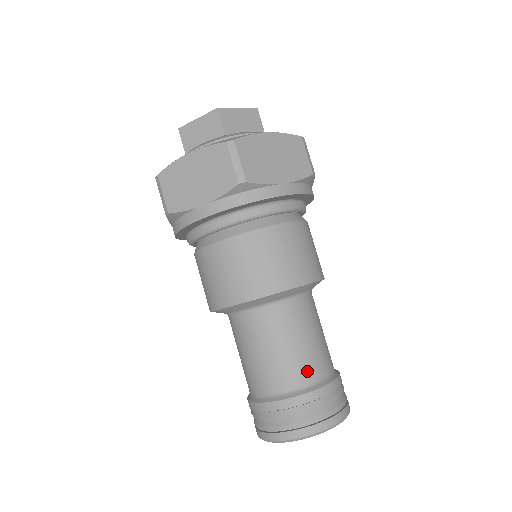
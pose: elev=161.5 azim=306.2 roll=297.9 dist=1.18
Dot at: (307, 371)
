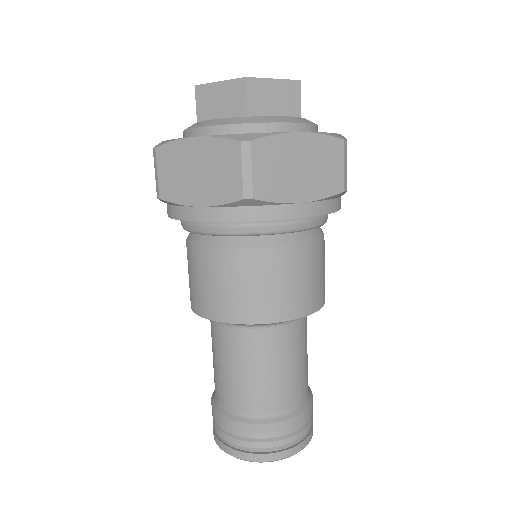
Dot at: (275, 401)
